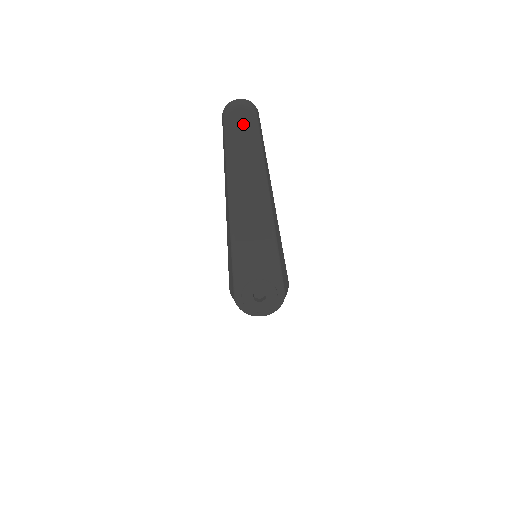
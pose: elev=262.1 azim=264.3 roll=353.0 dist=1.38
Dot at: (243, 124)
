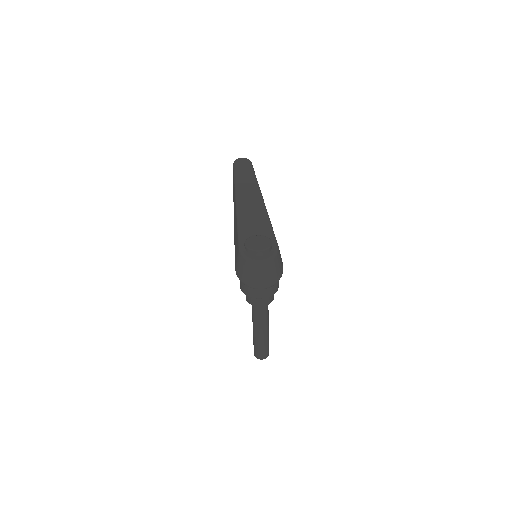
Dot at: (244, 163)
